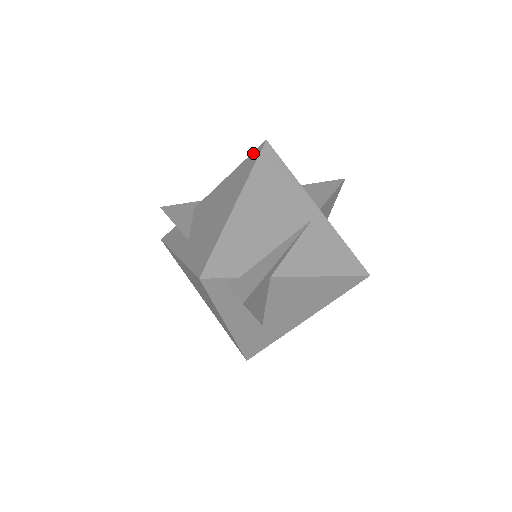
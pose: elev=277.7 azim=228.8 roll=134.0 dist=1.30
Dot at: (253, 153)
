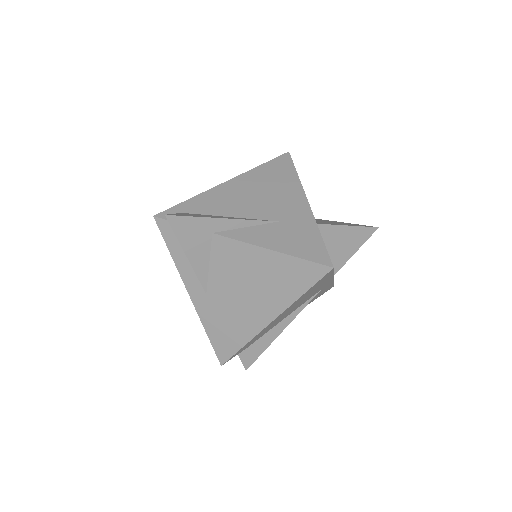
Dot at: (312, 266)
